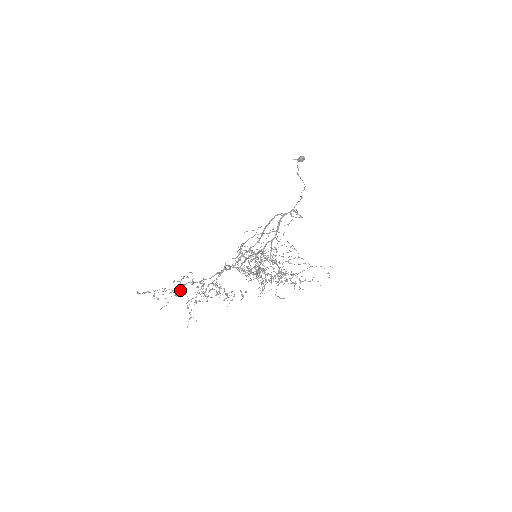
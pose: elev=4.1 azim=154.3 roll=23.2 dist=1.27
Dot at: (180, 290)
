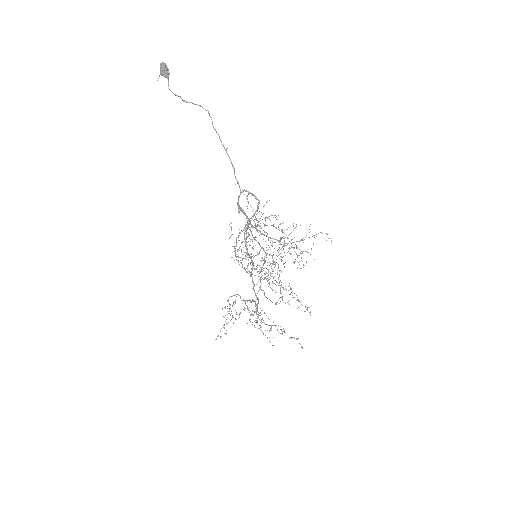
Dot at: occluded
